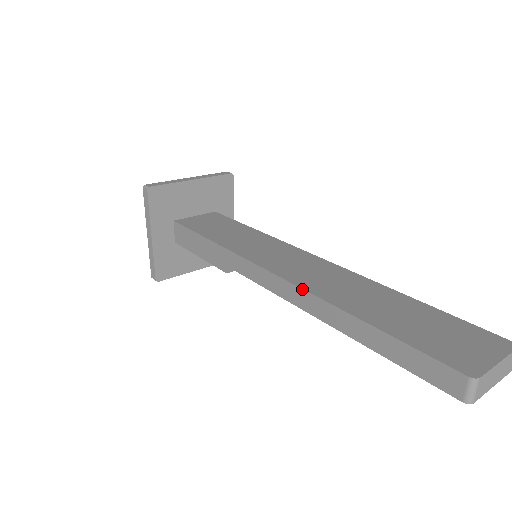
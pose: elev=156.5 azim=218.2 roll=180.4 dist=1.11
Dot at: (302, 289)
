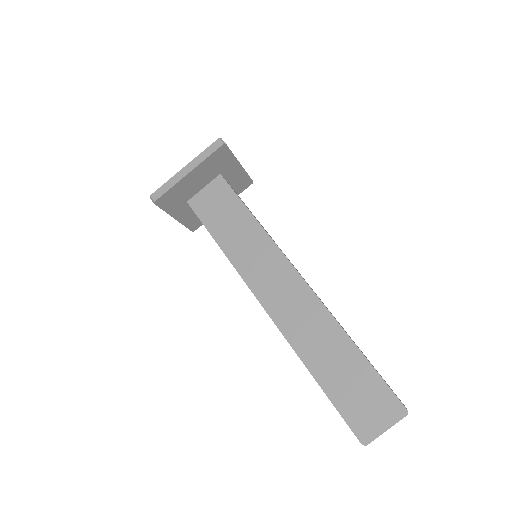
Dot at: (281, 332)
